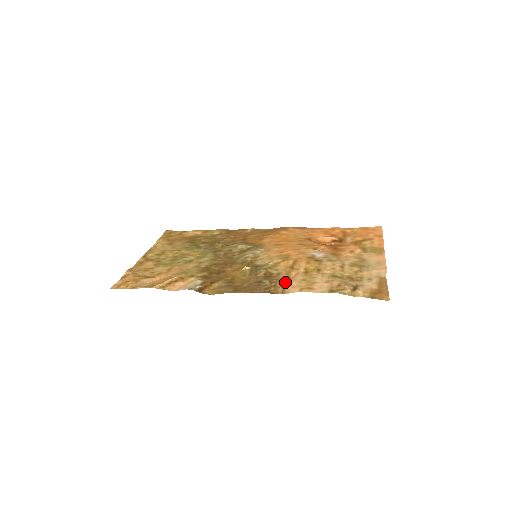
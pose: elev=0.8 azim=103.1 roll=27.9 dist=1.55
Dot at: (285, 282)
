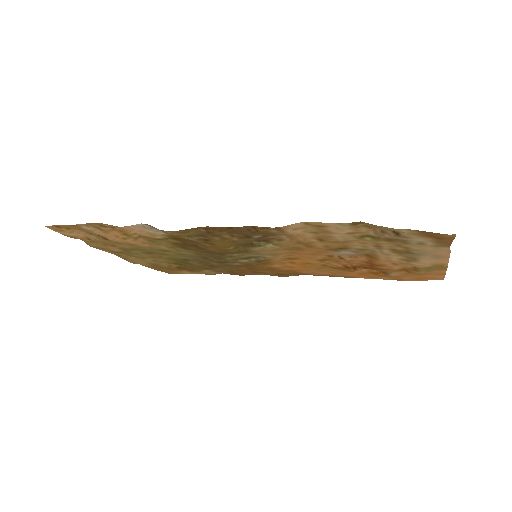
Dot at: (285, 234)
